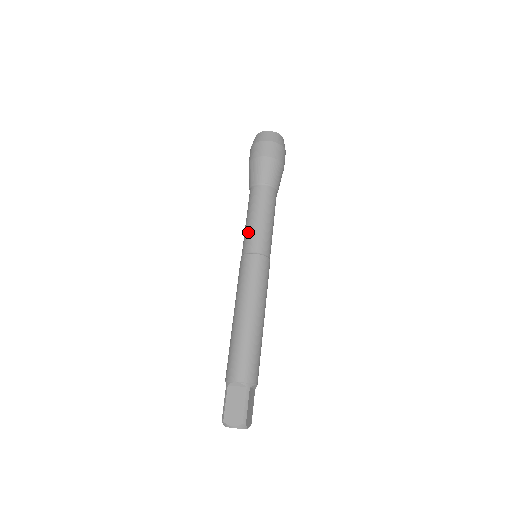
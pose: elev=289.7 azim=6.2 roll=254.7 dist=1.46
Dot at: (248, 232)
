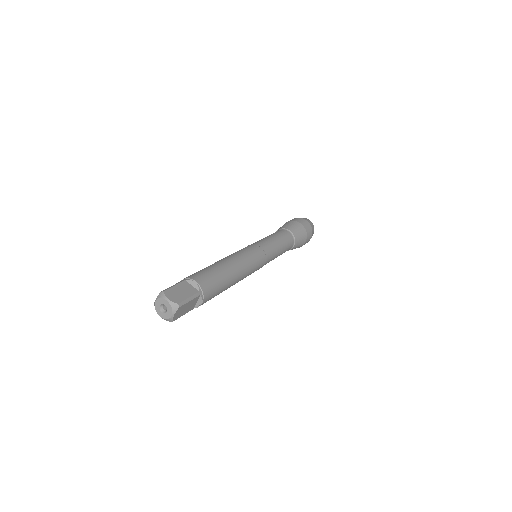
Dot at: occluded
